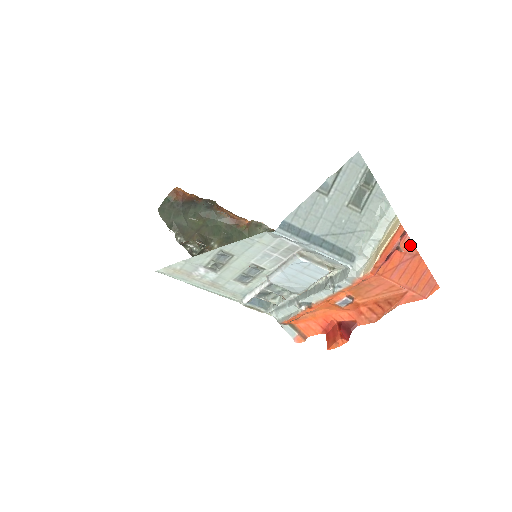
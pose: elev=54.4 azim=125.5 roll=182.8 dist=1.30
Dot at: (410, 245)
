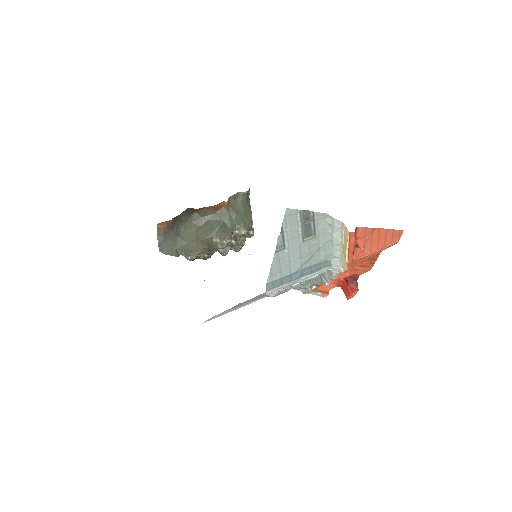
Dot at: (365, 230)
